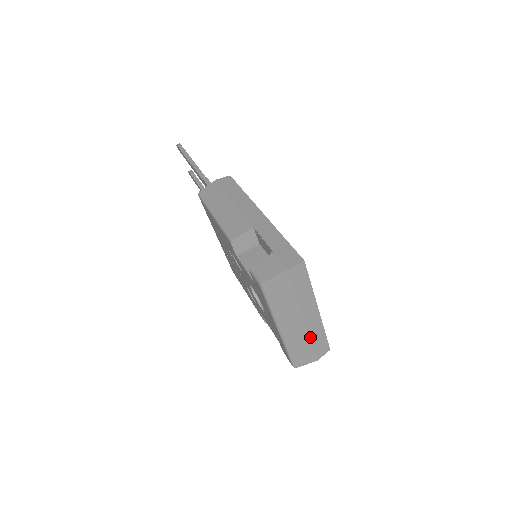
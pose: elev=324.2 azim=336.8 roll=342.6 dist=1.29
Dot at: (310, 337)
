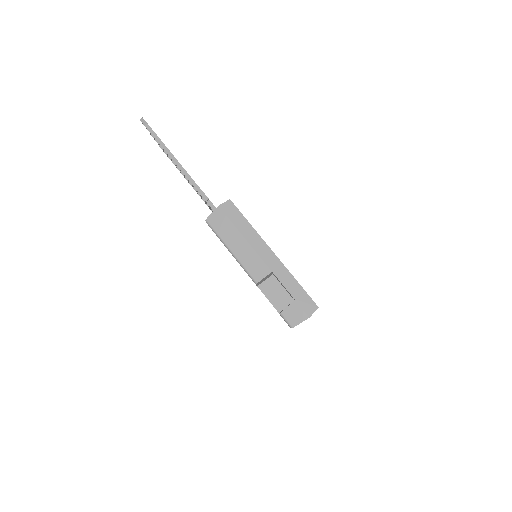
Dot at: occluded
